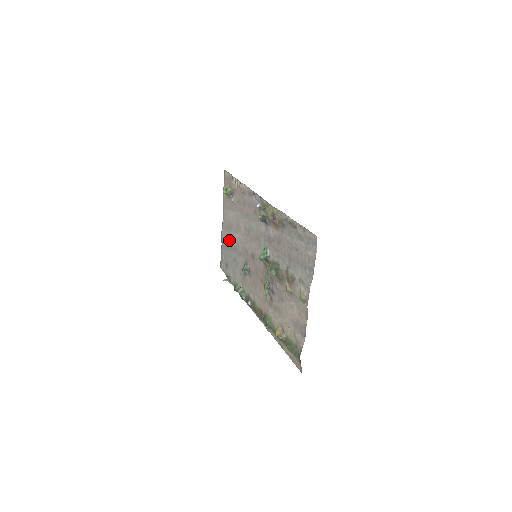
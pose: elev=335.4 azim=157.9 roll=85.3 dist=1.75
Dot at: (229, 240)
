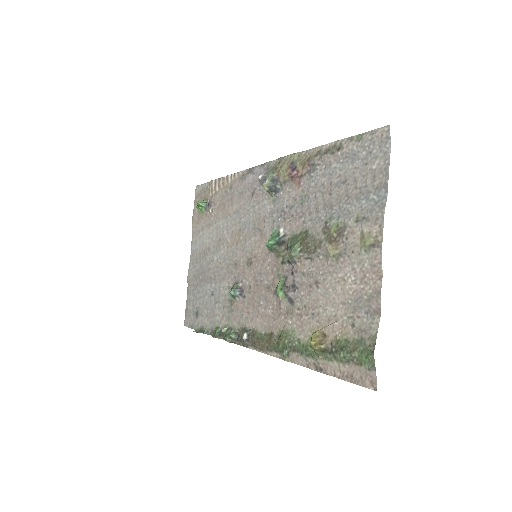
Dot at: (202, 272)
